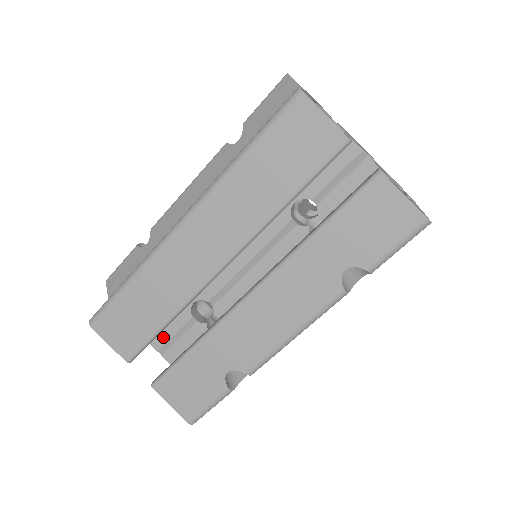
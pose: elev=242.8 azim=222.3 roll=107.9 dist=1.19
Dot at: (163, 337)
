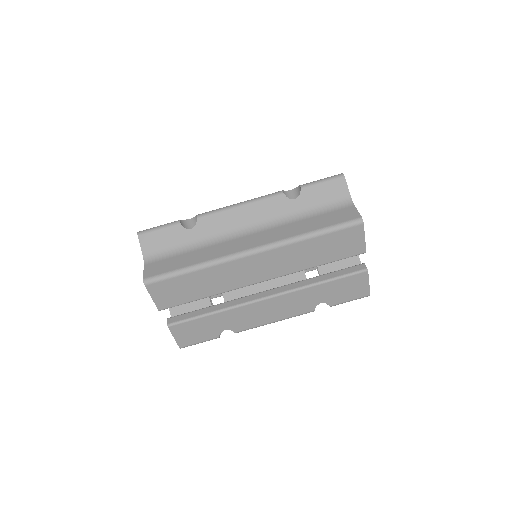
Dot at: occluded
